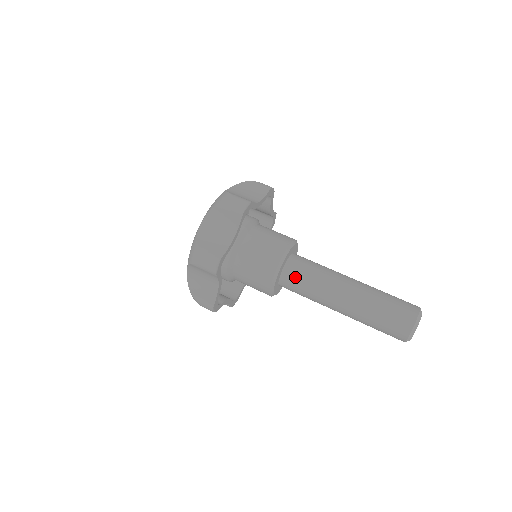
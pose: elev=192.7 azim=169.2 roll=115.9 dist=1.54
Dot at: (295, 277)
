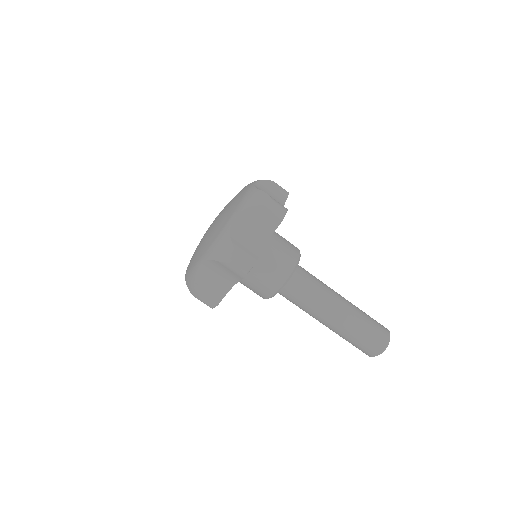
Dot at: (288, 296)
